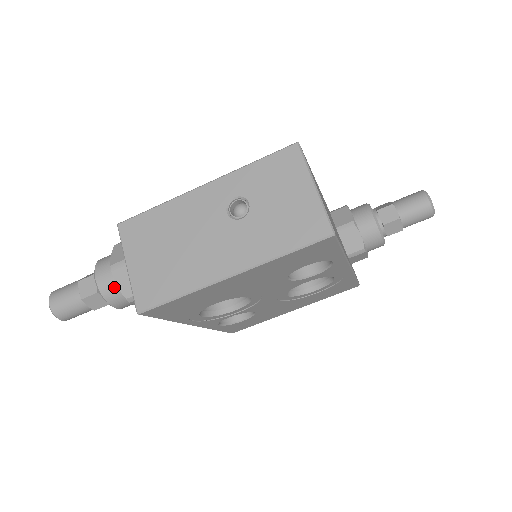
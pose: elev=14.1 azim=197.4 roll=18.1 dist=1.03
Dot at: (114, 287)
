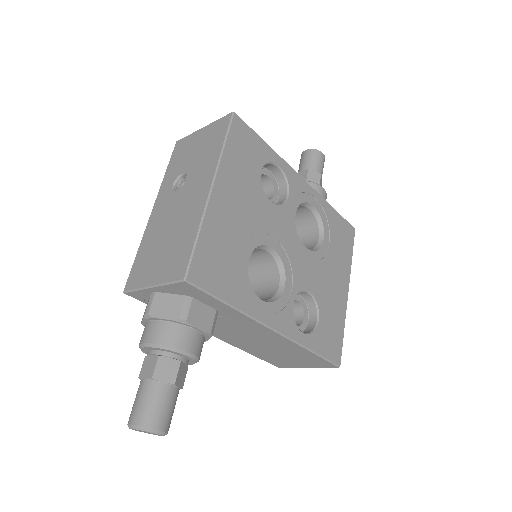
Dot at: (163, 327)
